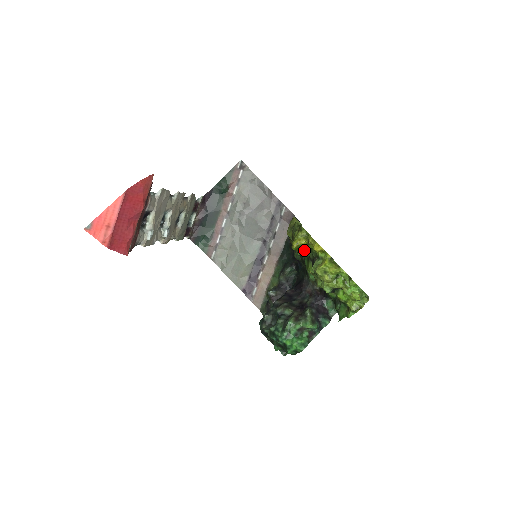
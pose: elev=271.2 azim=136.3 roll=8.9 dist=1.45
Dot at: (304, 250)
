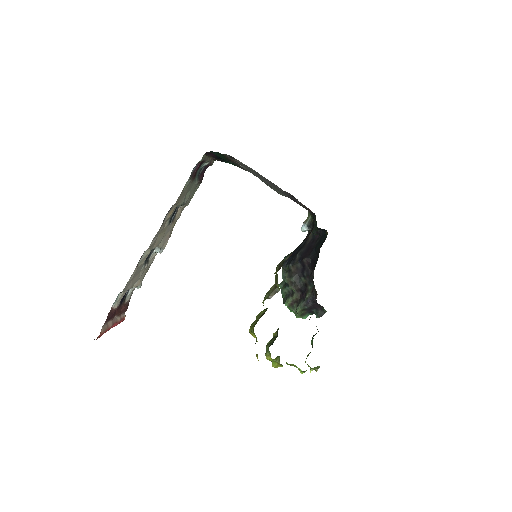
Dot at: occluded
